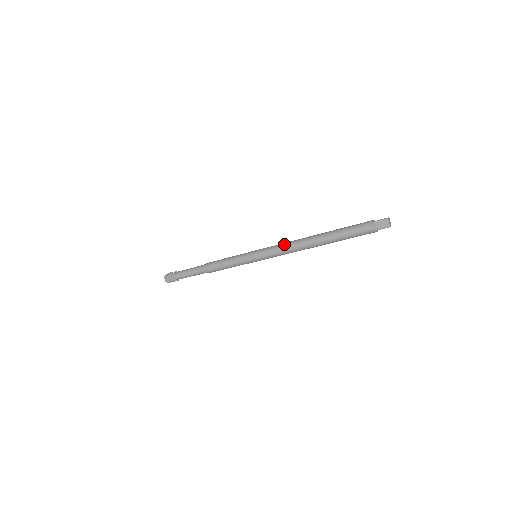
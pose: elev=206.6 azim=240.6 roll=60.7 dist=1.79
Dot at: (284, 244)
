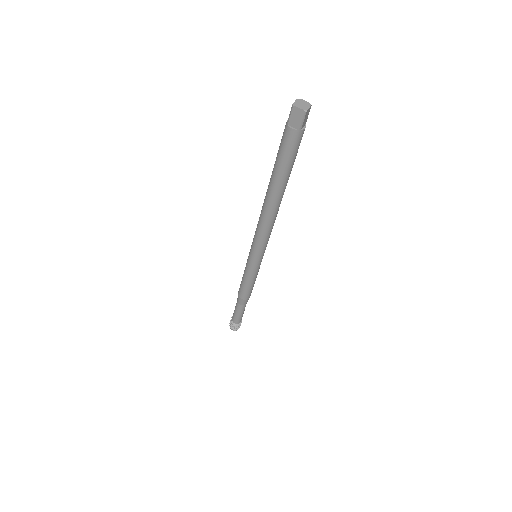
Dot at: (257, 228)
